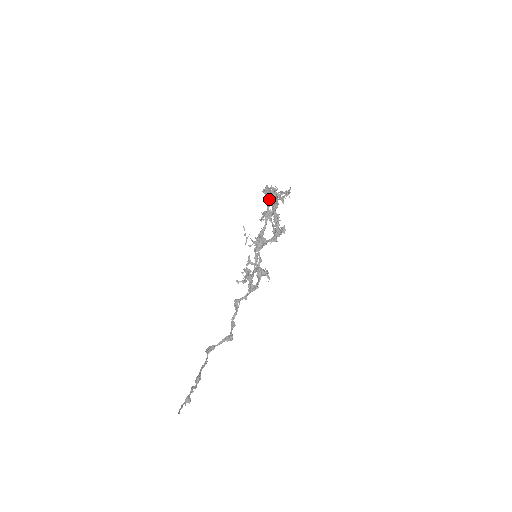
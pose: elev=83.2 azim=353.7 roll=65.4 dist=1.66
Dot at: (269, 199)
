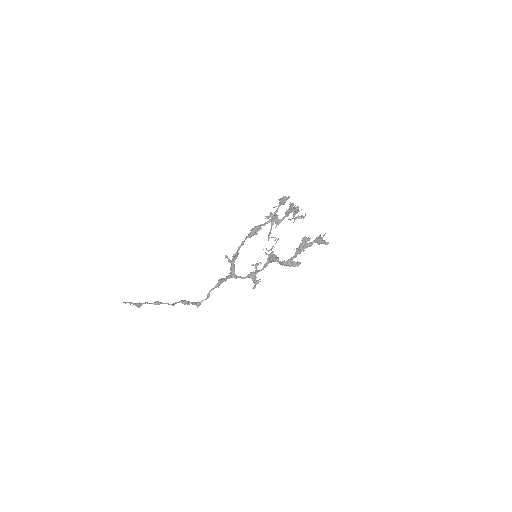
Dot at: (280, 203)
